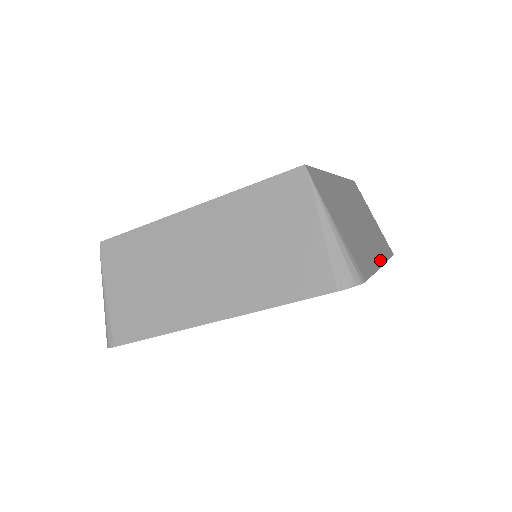
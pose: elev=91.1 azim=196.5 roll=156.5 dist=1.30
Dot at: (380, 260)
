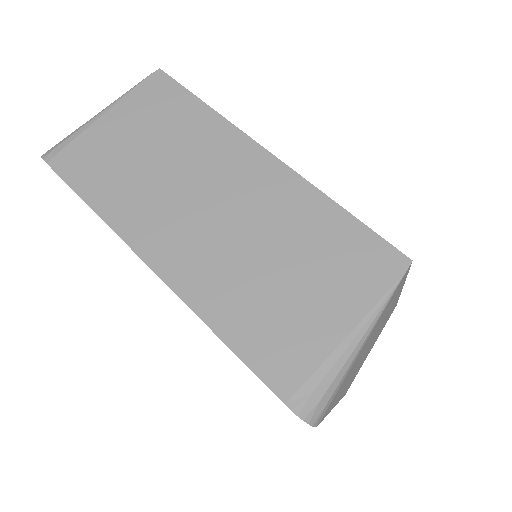
Dot at: occluded
